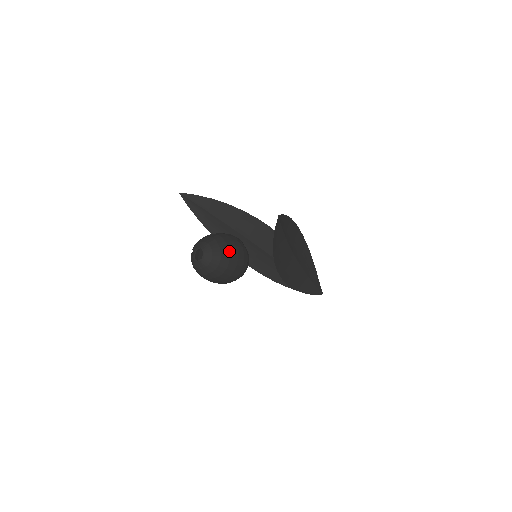
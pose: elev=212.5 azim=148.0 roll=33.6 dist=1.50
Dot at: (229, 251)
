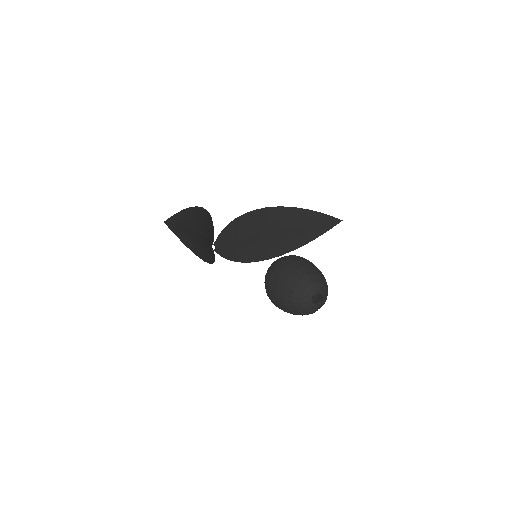
Dot at: occluded
